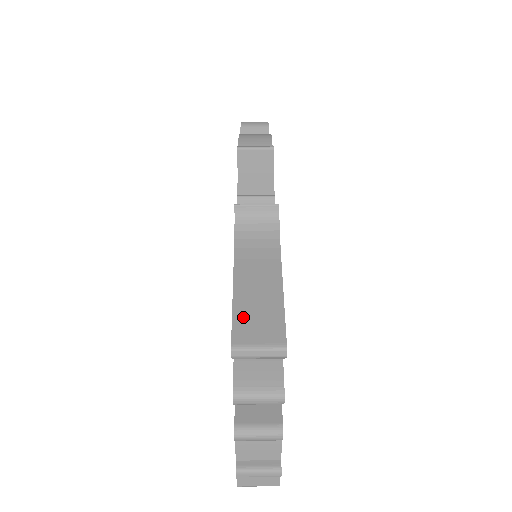
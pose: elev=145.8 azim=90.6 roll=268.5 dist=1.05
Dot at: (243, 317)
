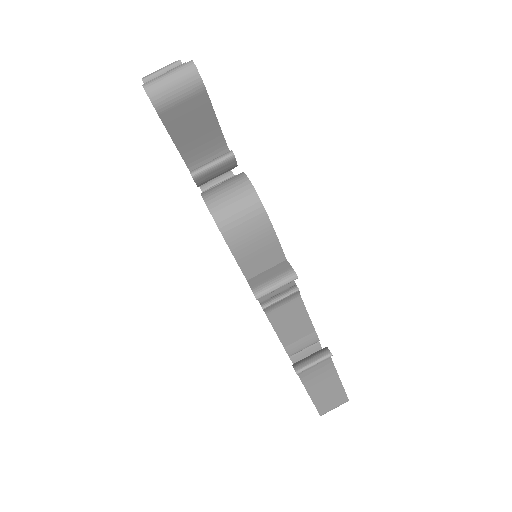
Dot at: (322, 404)
